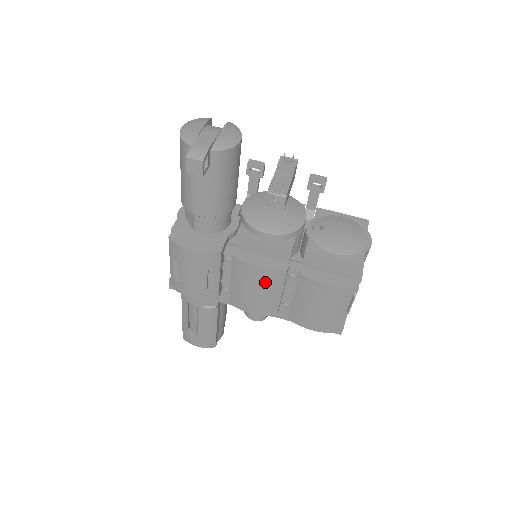
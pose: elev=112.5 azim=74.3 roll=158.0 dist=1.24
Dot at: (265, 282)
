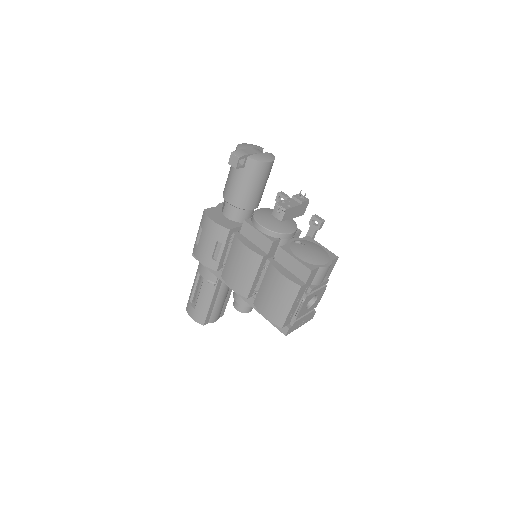
Dot at: (247, 262)
